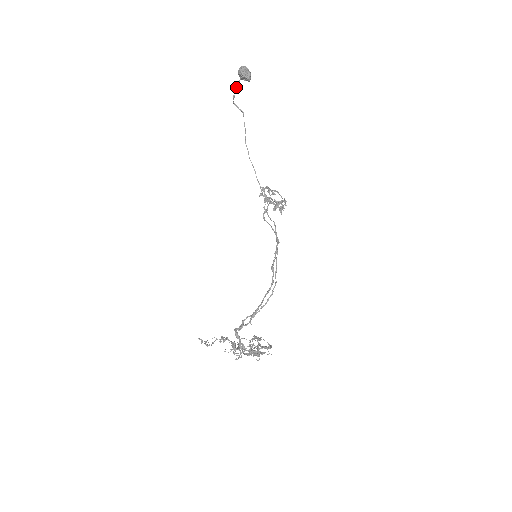
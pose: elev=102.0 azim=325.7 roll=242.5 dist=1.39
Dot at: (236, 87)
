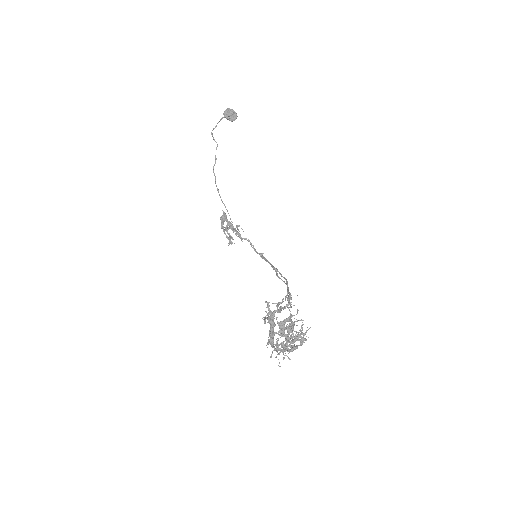
Dot at: occluded
